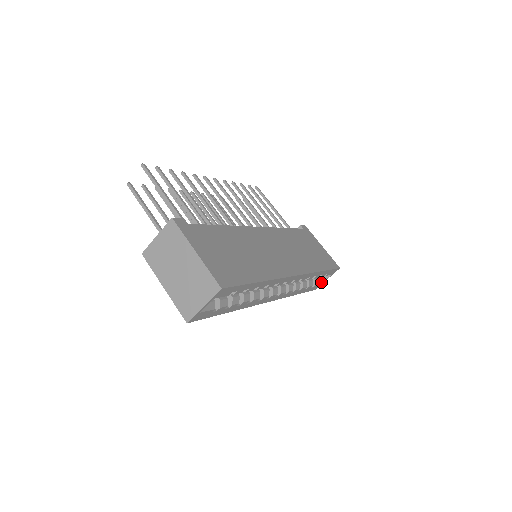
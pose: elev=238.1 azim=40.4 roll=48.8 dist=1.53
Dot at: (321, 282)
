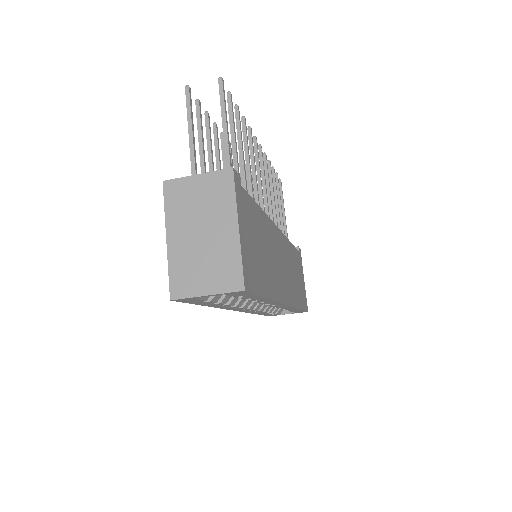
Dot at: (281, 313)
